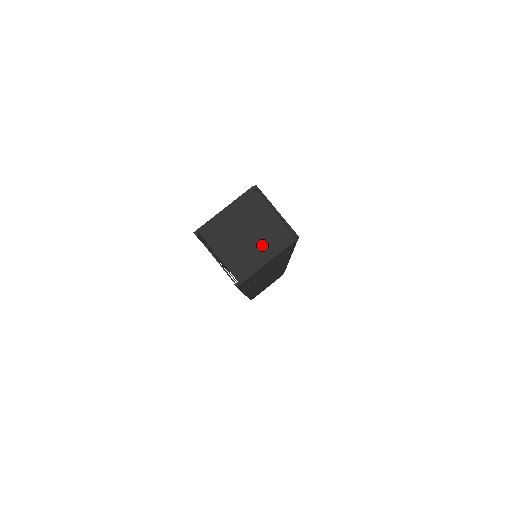
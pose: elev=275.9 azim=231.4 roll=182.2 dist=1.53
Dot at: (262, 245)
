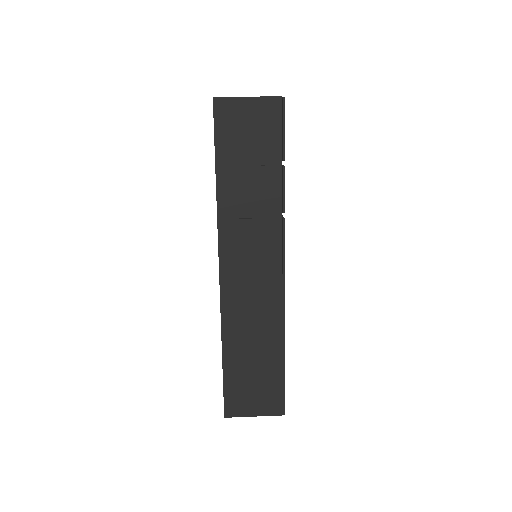
Dot at: occluded
